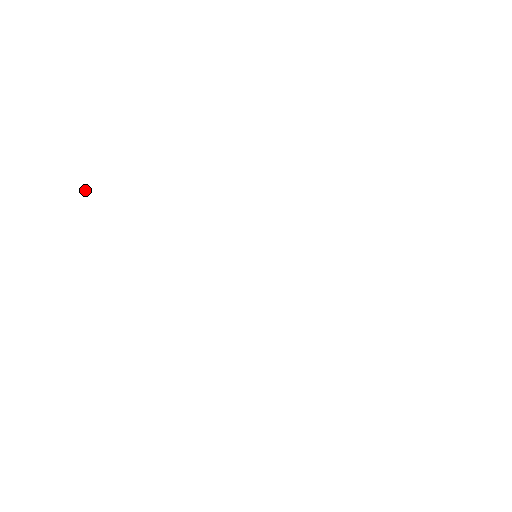
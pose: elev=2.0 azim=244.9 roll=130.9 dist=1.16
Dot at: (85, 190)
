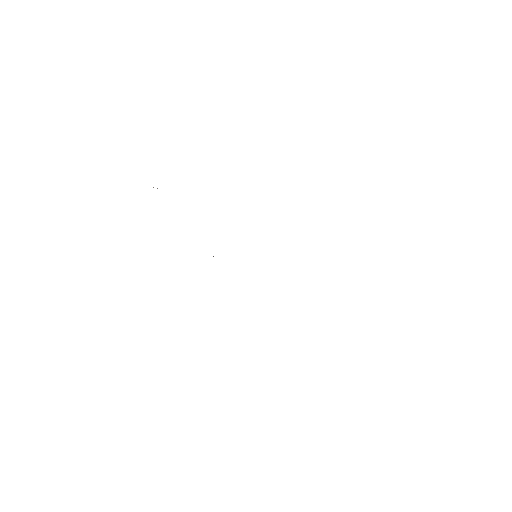
Dot at: occluded
